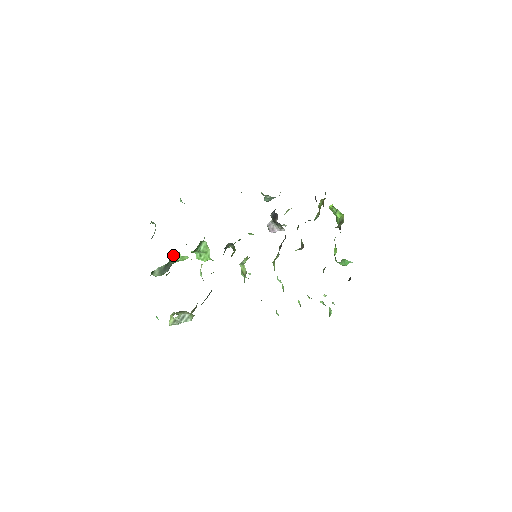
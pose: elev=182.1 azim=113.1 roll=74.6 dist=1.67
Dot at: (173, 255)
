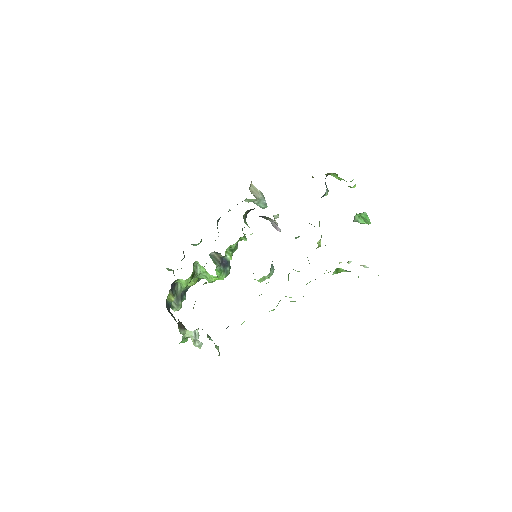
Dot at: (176, 284)
